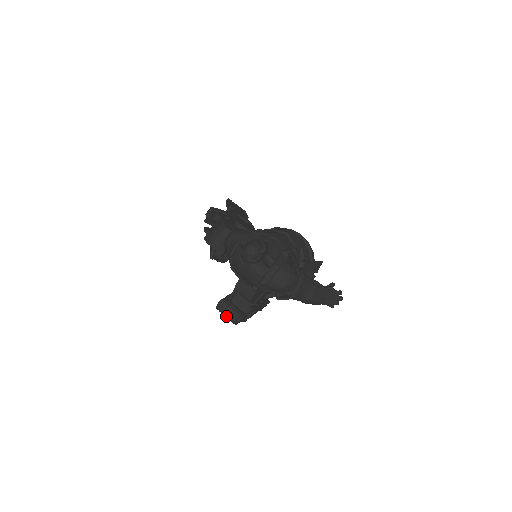
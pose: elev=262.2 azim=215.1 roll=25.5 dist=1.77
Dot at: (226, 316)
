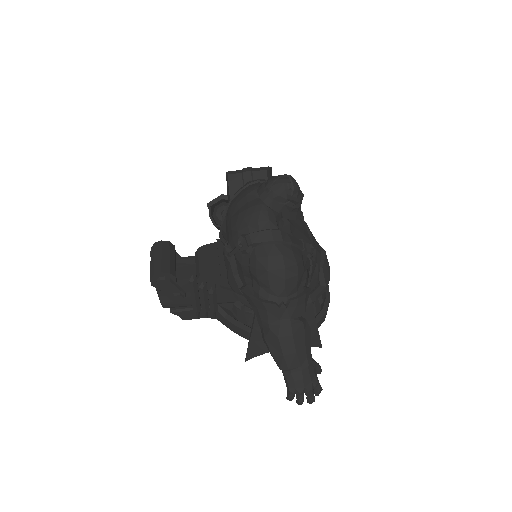
Dot at: (152, 262)
